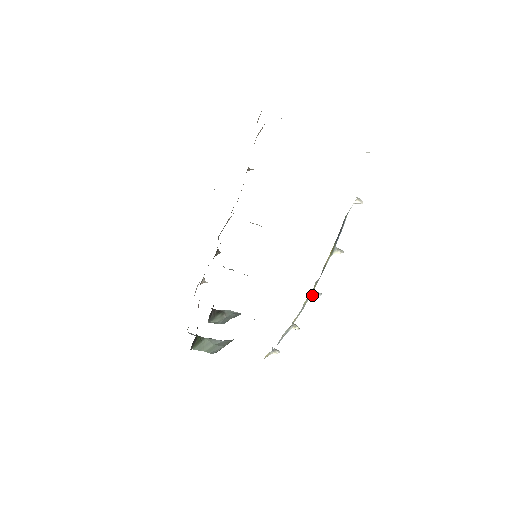
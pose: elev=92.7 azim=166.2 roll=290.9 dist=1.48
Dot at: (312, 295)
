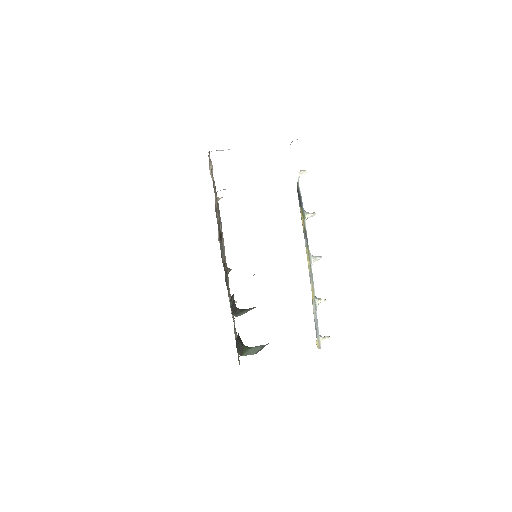
Dot at: (312, 260)
